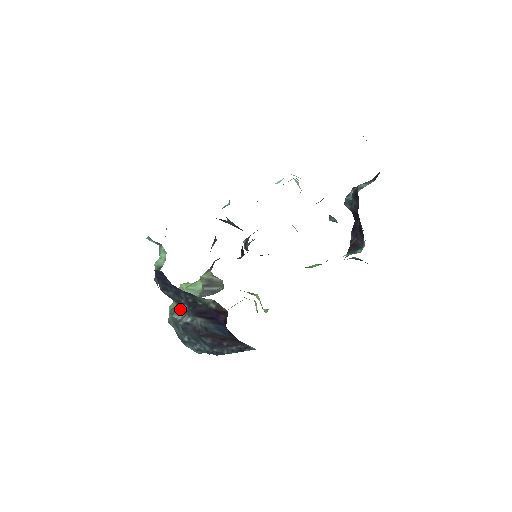
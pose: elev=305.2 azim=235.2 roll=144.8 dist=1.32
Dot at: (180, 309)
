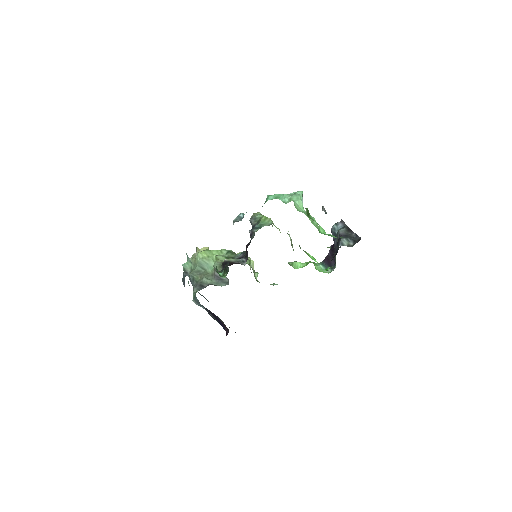
Dot at: (198, 301)
